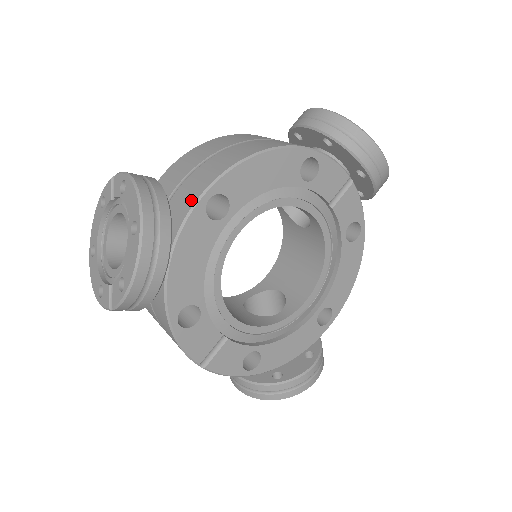
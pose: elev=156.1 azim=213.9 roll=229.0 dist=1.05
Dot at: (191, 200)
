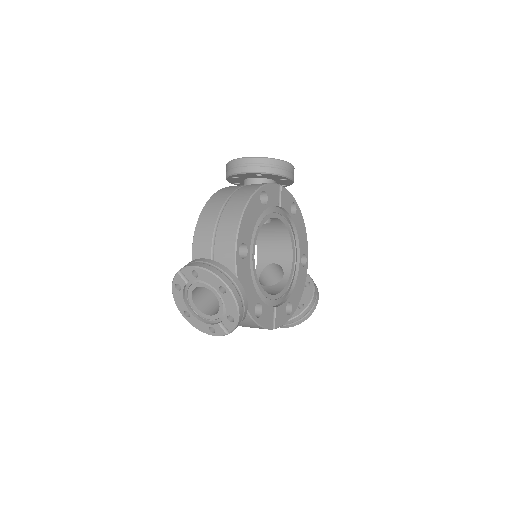
Dot at: (231, 257)
